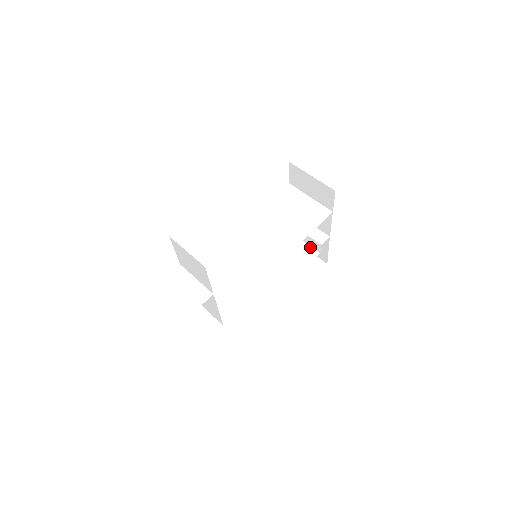
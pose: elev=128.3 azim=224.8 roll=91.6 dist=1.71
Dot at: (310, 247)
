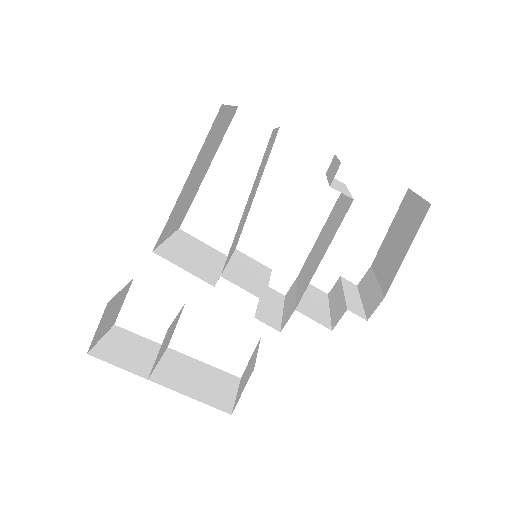
Dot at: occluded
